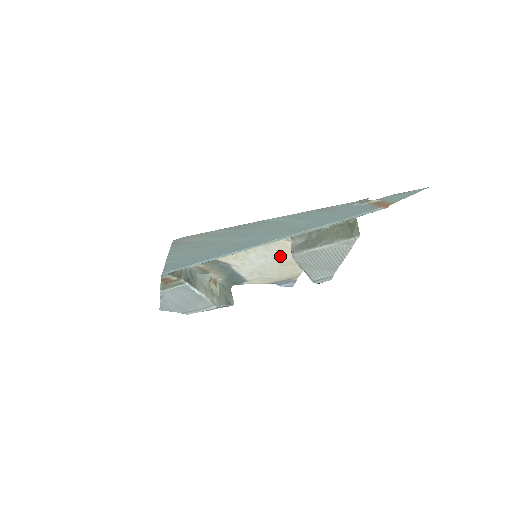
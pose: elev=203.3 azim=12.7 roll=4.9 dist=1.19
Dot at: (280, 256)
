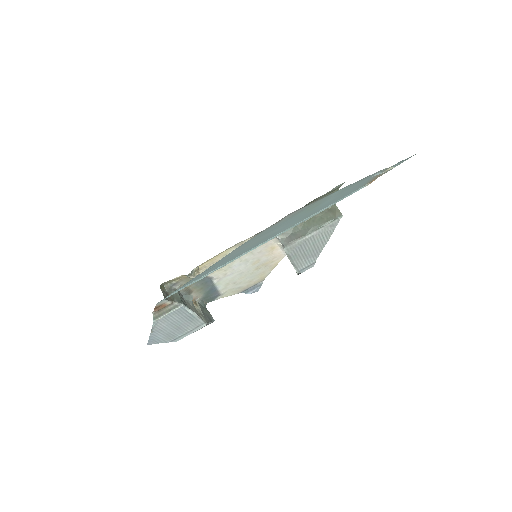
Dot at: (259, 258)
